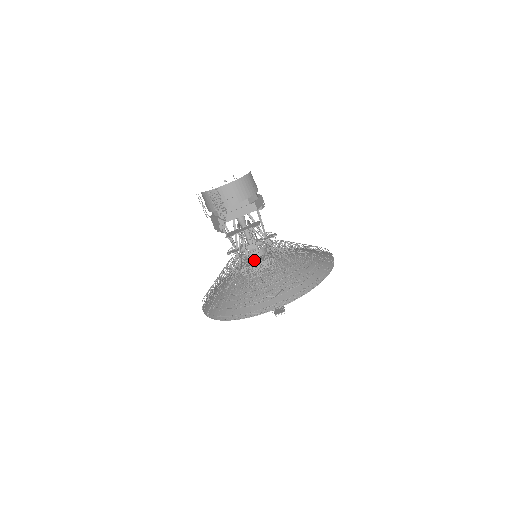
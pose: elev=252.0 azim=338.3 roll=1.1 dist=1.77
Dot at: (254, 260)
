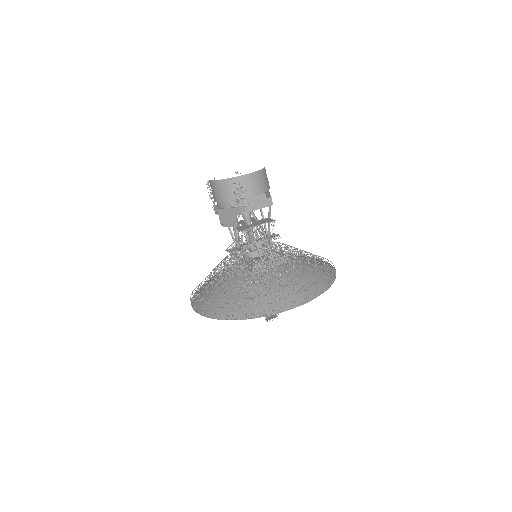
Dot at: occluded
